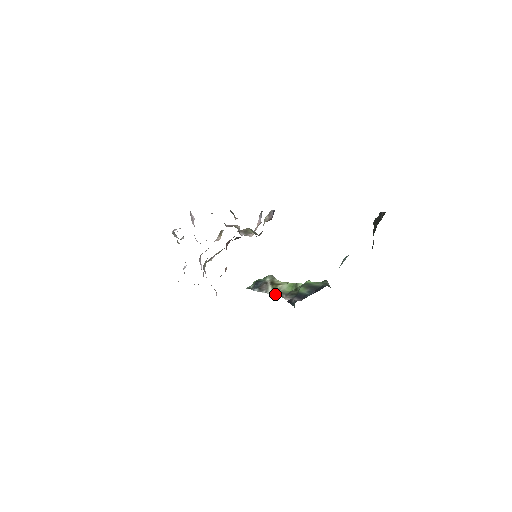
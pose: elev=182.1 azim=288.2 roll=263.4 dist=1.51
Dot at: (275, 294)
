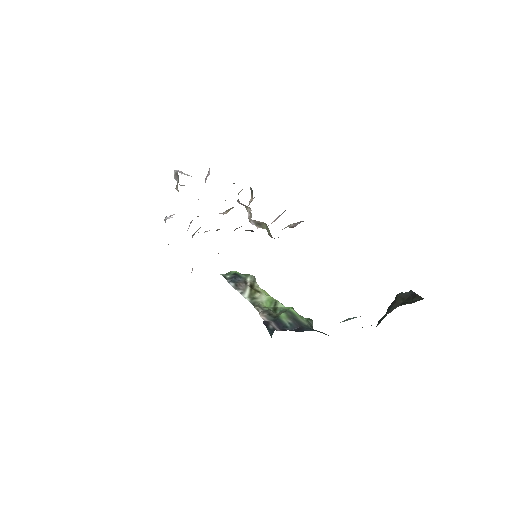
Dot at: (250, 301)
